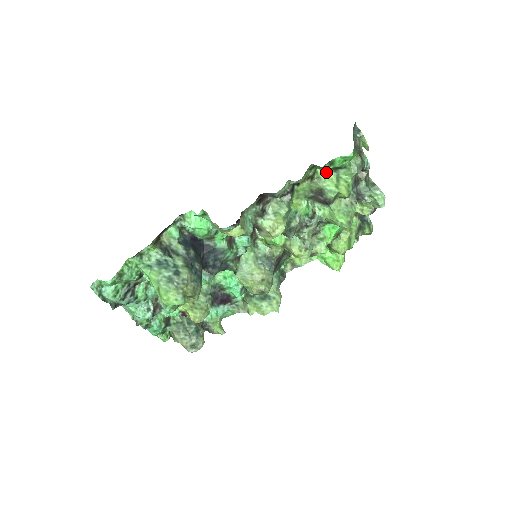
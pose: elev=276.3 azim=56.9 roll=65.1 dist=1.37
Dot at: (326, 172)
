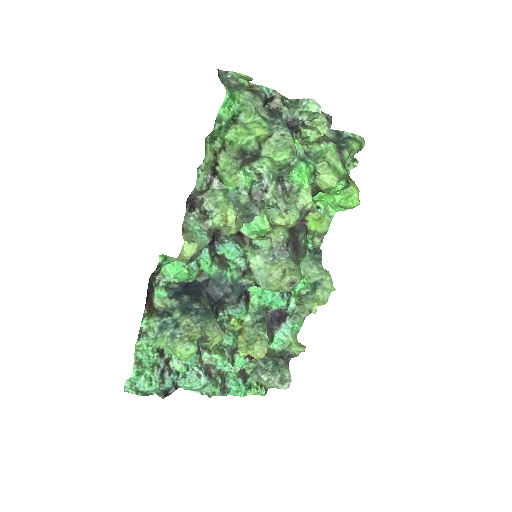
Dot at: (232, 132)
